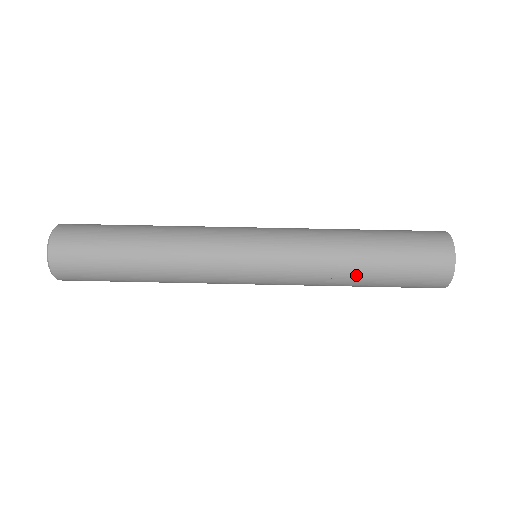
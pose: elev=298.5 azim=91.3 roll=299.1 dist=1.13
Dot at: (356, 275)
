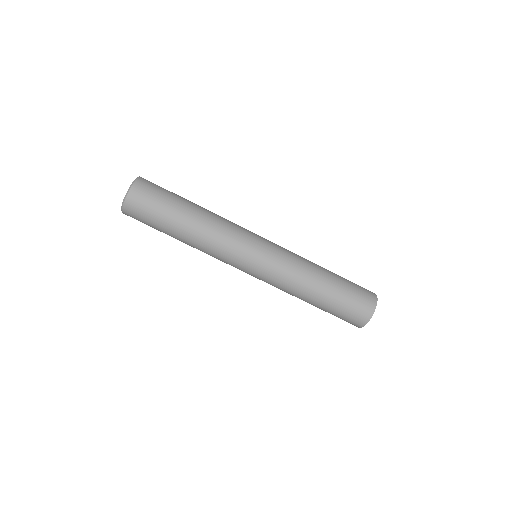
Dot at: (312, 296)
